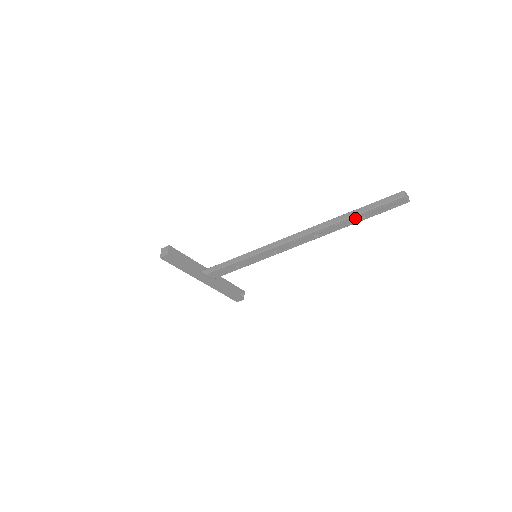
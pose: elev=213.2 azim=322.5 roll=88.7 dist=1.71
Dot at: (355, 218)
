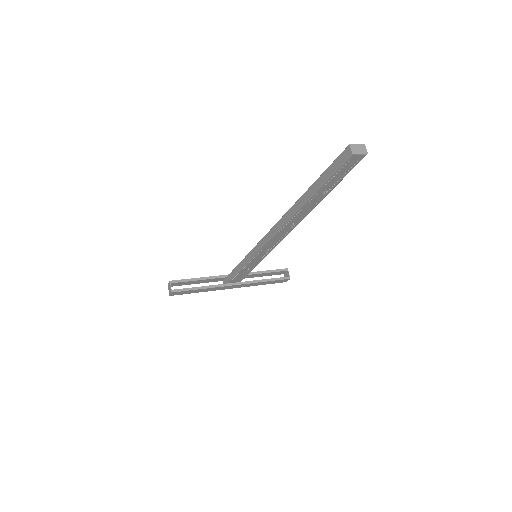
Dot at: (316, 196)
